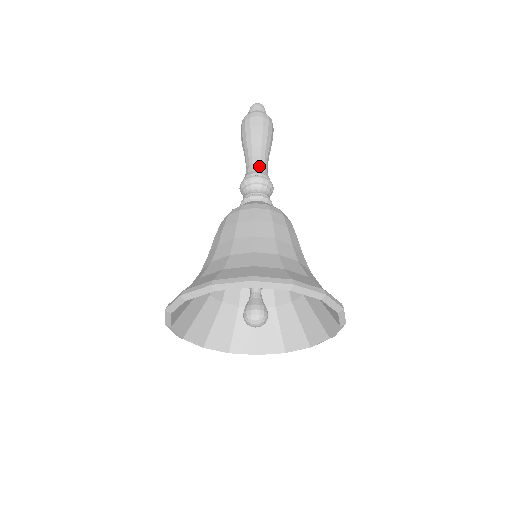
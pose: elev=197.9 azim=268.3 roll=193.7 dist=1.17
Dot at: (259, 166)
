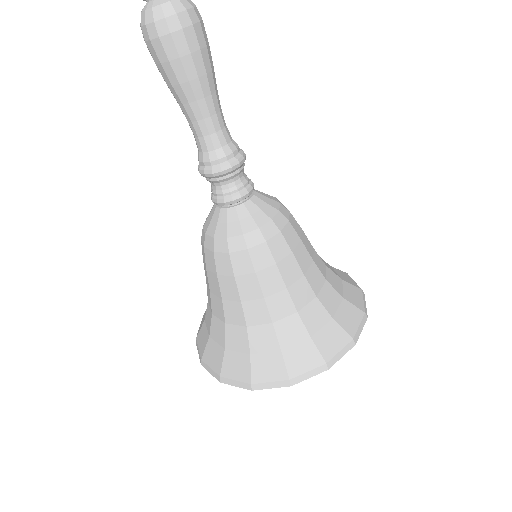
Dot at: (209, 141)
